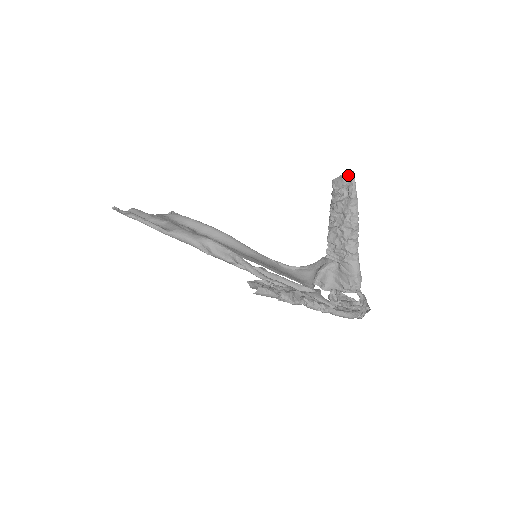
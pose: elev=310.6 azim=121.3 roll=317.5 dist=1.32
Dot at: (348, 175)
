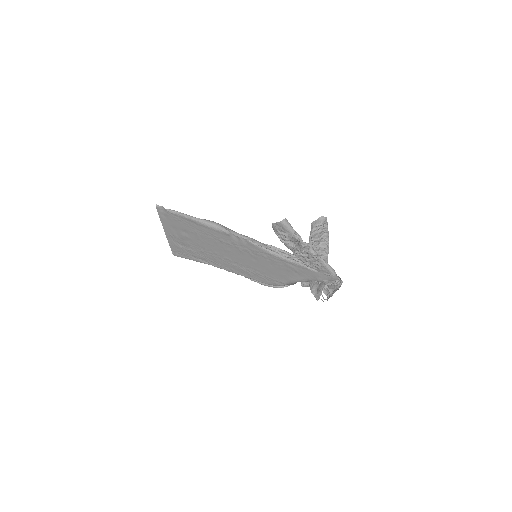
Dot at: (323, 218)
